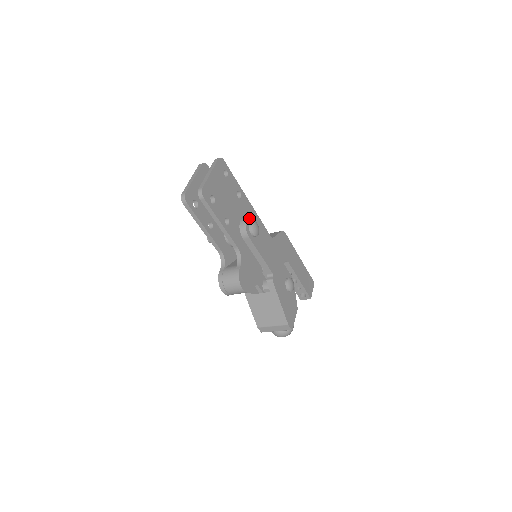
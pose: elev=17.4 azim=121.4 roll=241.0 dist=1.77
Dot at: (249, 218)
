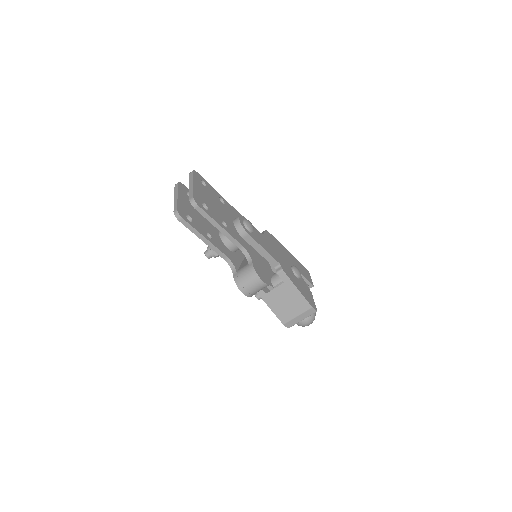
Dot at: (240, 218)
